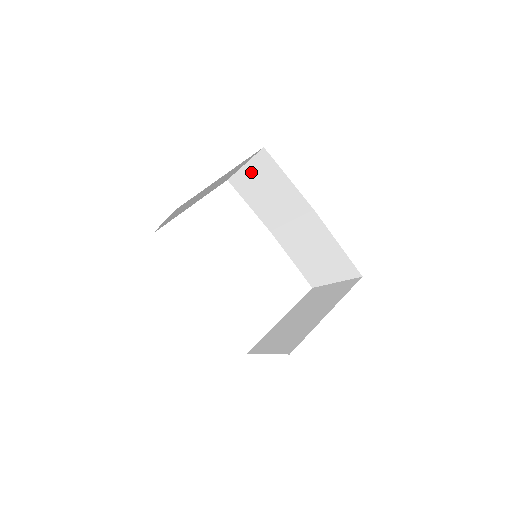
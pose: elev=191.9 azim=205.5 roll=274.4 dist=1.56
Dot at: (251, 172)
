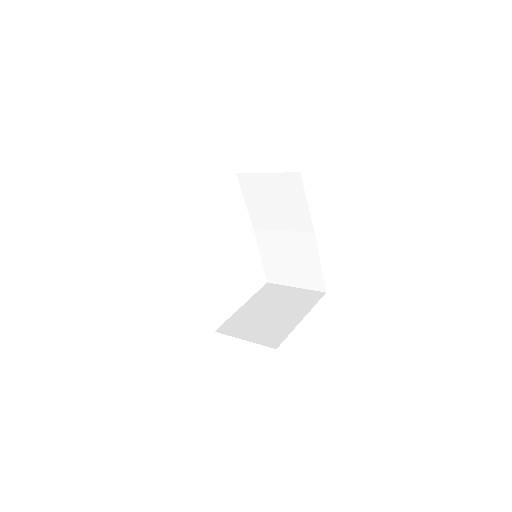
Dot at: (270, 181)
